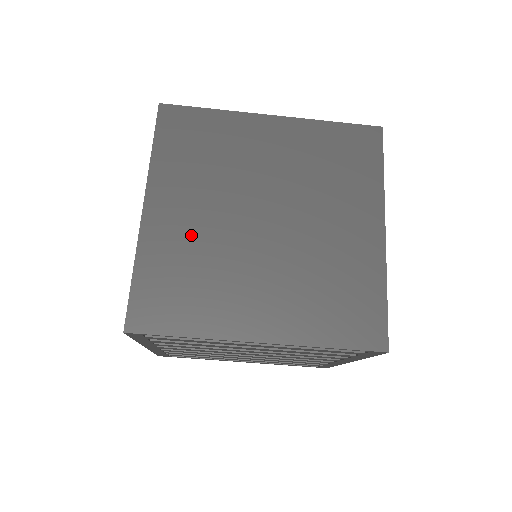
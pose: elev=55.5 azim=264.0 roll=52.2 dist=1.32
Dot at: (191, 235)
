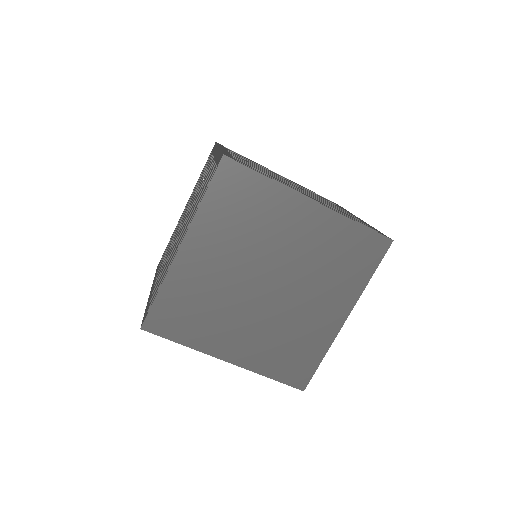
Dot at: (209, 278)
